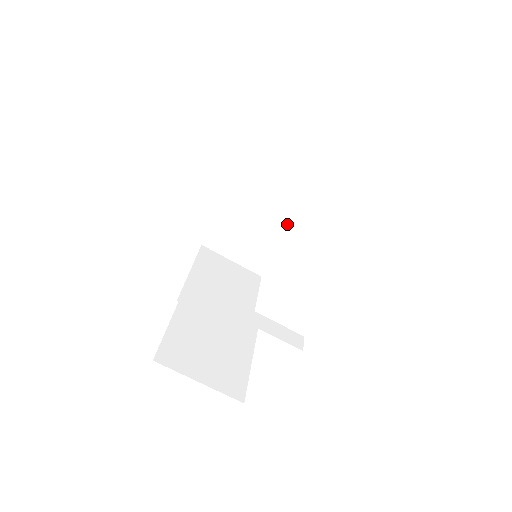
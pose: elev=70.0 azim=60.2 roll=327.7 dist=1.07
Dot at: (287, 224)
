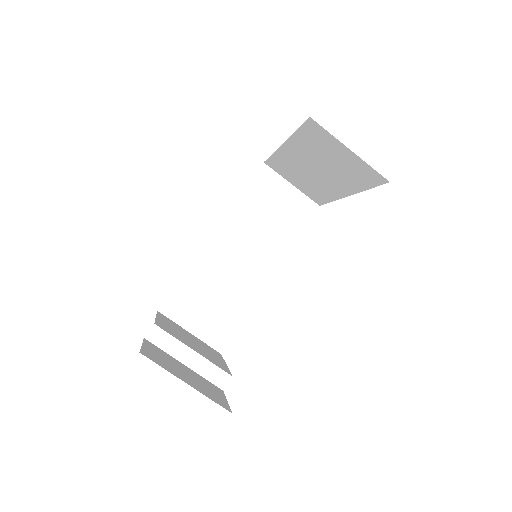
Dot at: (337, 190)
